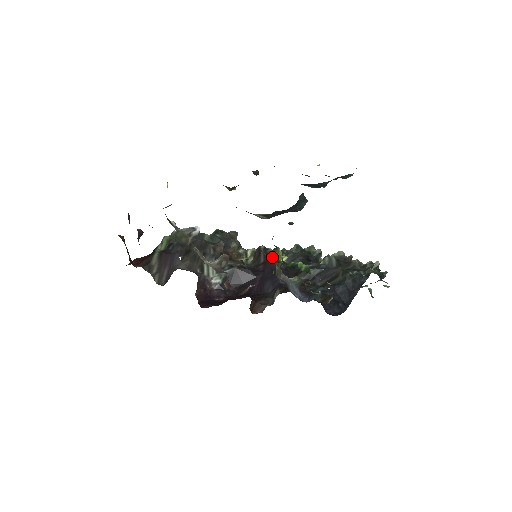
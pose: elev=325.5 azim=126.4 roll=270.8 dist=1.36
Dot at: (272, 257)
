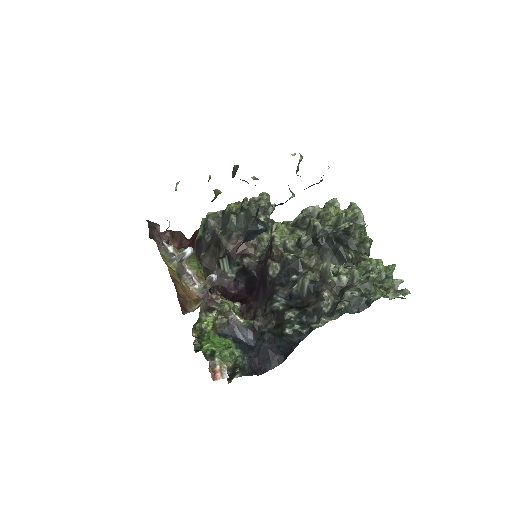
Dot at: (199, 326)
